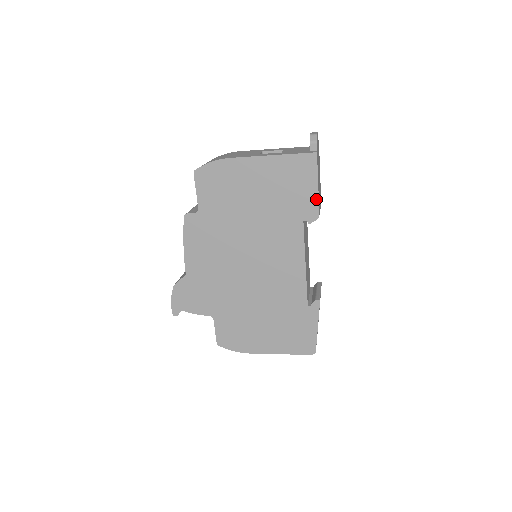
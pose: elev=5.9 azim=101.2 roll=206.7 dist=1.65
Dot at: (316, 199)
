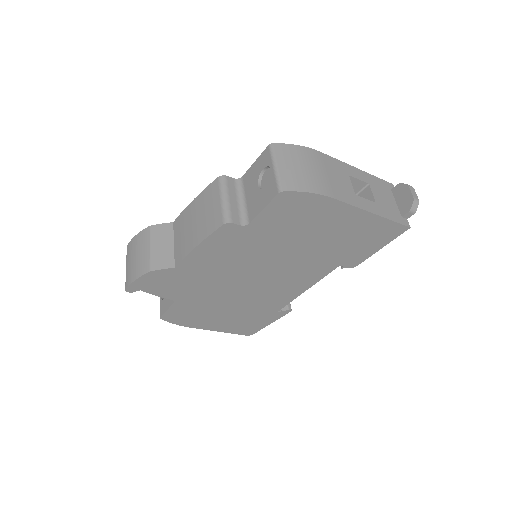
Dot at: (368, 256)
